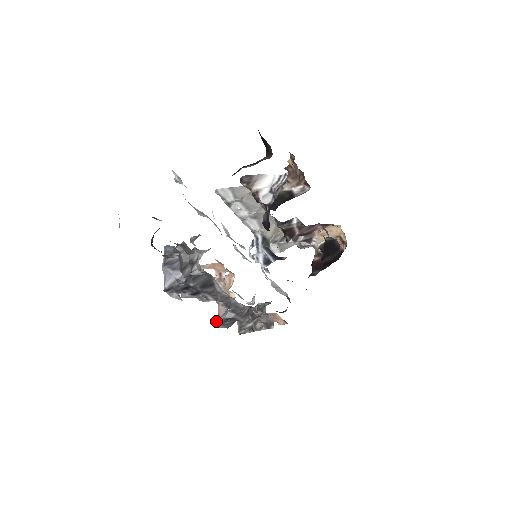
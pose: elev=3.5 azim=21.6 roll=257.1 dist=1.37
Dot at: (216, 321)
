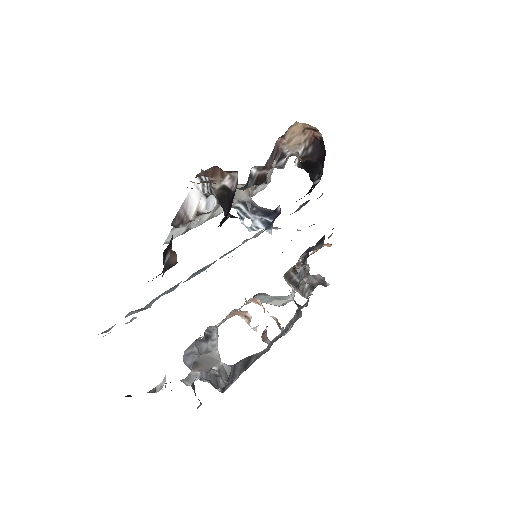
Dot at: occluded
